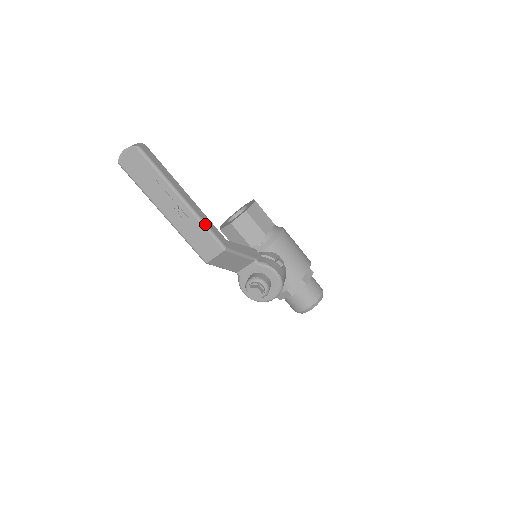
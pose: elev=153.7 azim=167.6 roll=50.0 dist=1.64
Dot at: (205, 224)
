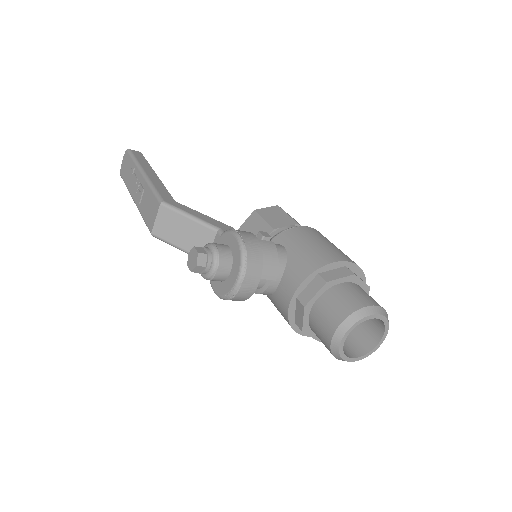
Dot at: (153, 186)
